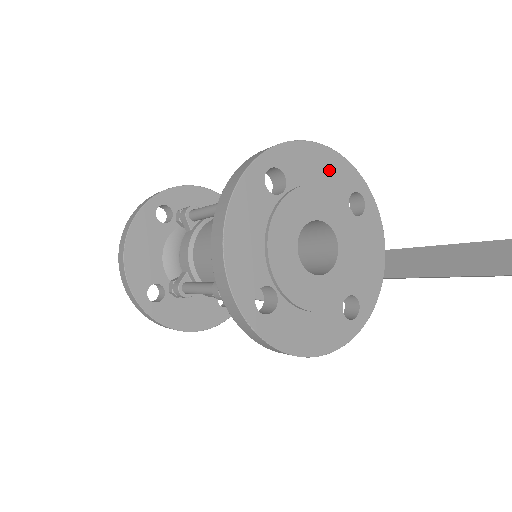
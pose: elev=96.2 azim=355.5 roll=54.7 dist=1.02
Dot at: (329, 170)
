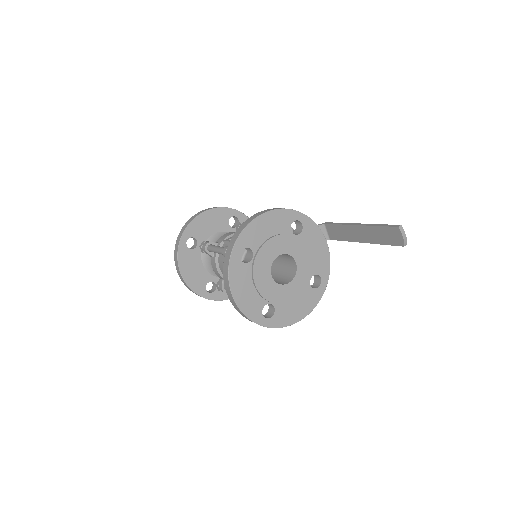
Dot at: (272, 224)
